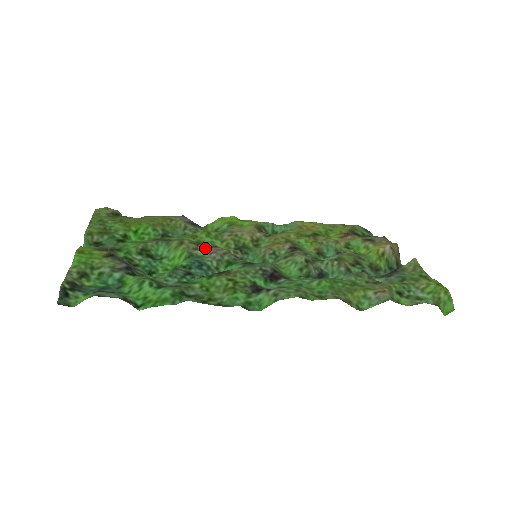
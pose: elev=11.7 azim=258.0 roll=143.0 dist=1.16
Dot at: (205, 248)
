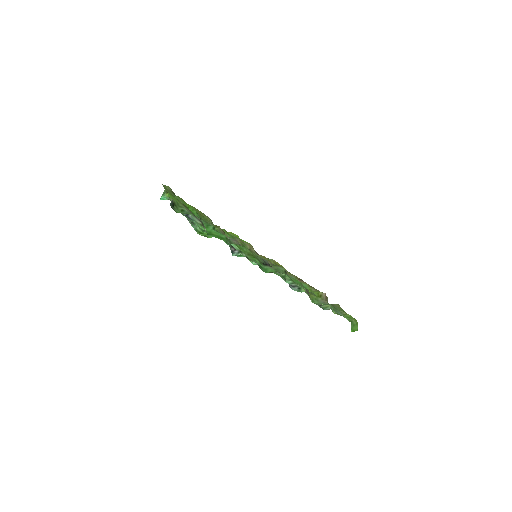
Dot at: (228, 237)
